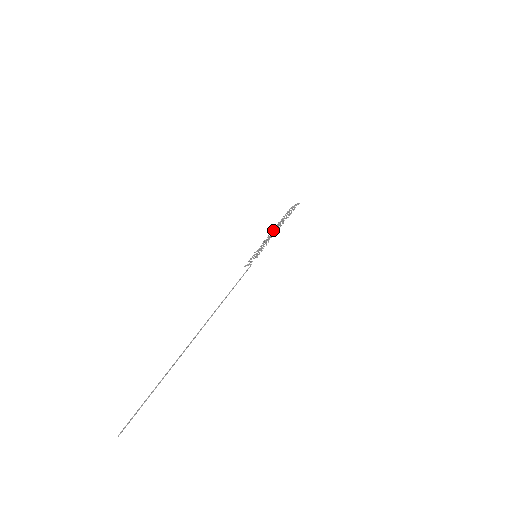
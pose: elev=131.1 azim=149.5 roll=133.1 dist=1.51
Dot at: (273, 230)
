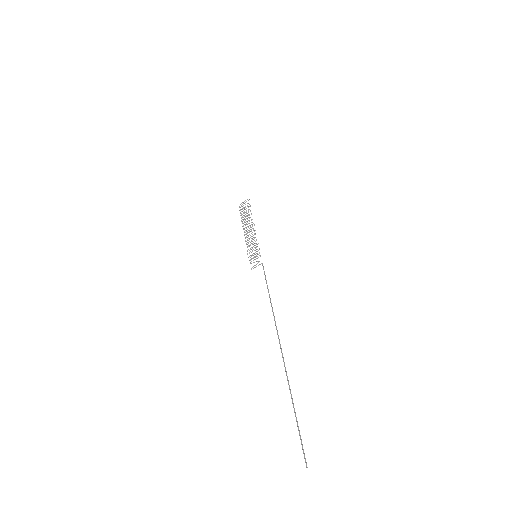
Dot at: (244, 229)
